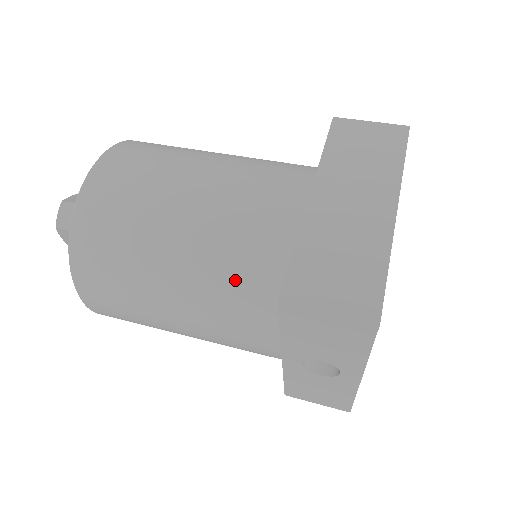
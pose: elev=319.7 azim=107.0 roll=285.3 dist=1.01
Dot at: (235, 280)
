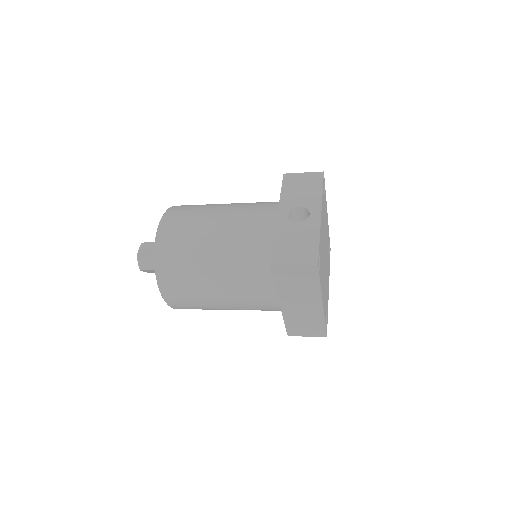
Dot at: (258, 202)
